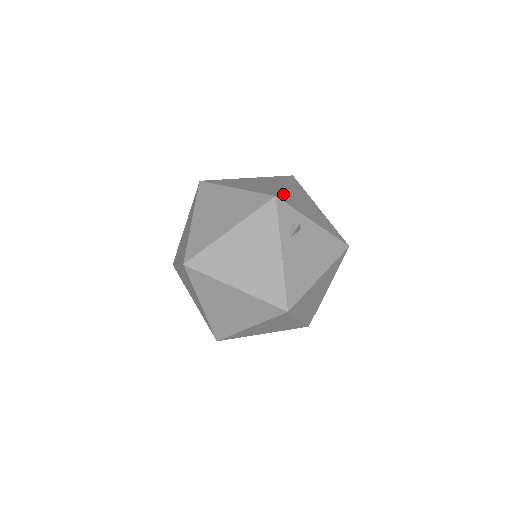
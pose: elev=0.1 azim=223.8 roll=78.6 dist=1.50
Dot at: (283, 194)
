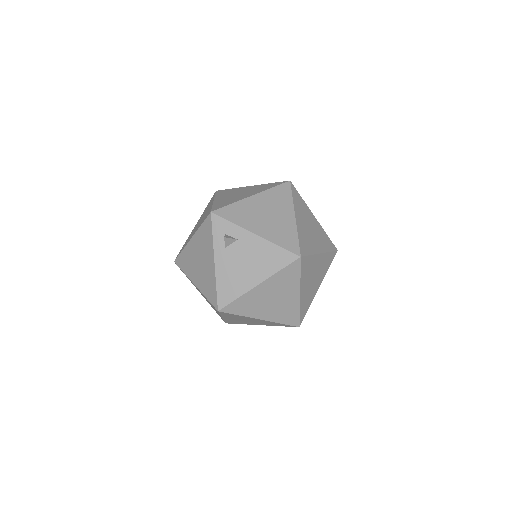
Dot at: (230, 208)
